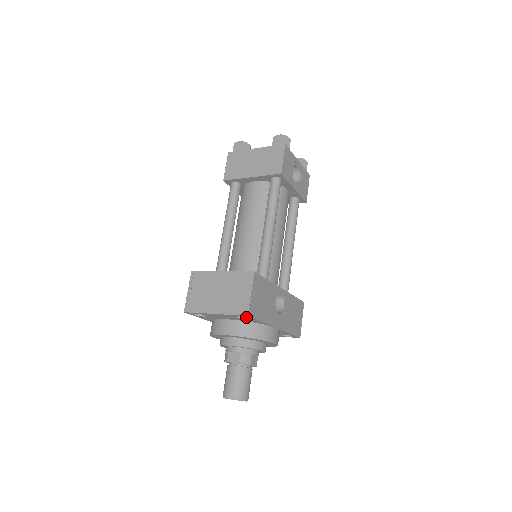
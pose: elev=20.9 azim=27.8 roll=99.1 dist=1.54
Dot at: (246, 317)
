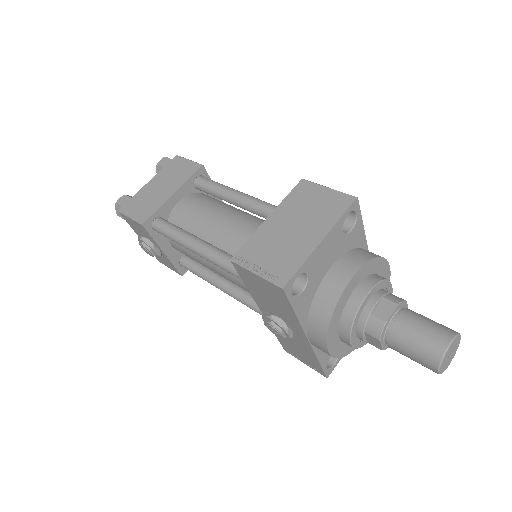
Dot at: (349, 229)
